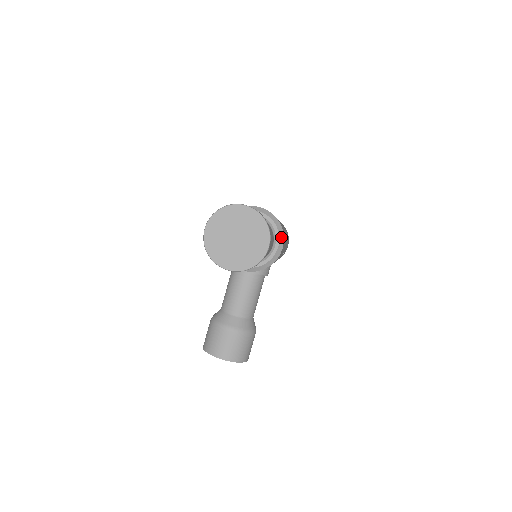
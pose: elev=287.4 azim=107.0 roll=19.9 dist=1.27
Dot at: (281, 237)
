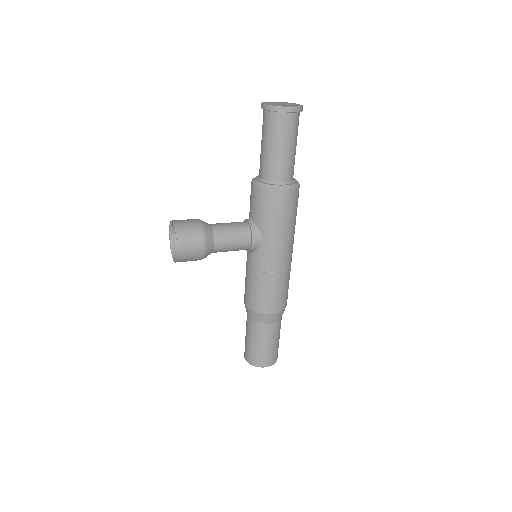
Dot at: (291, 187)
